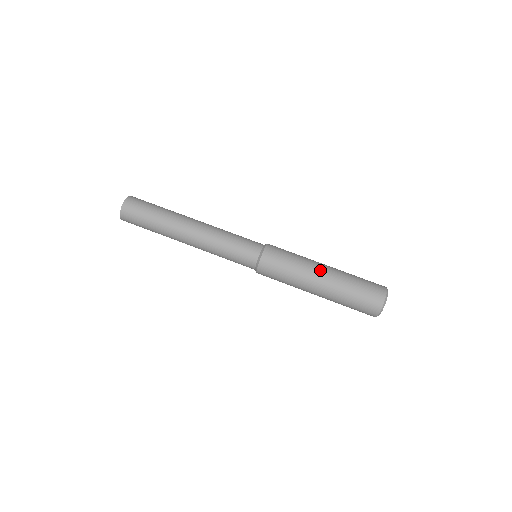
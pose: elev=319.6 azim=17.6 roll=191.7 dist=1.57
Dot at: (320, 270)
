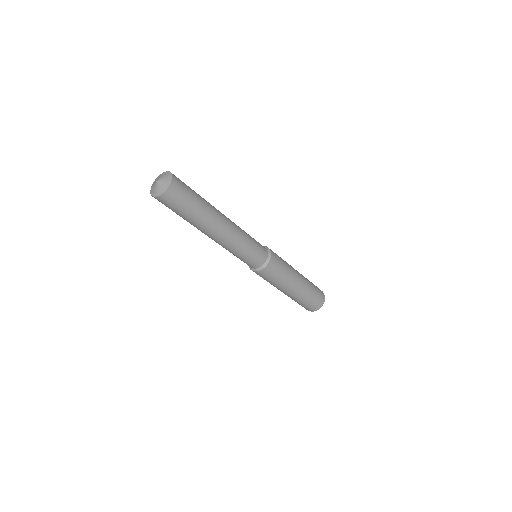
Dot at: (295, 286)
